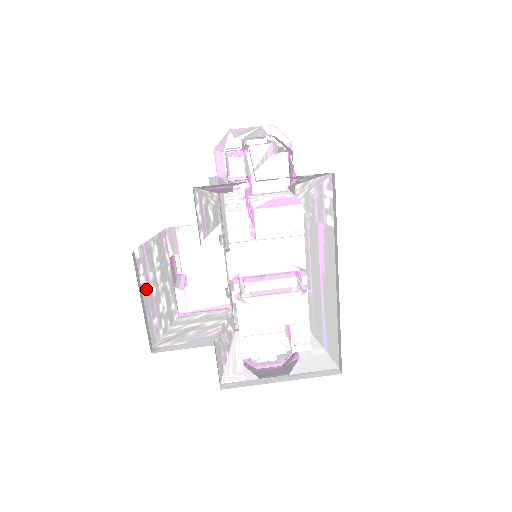
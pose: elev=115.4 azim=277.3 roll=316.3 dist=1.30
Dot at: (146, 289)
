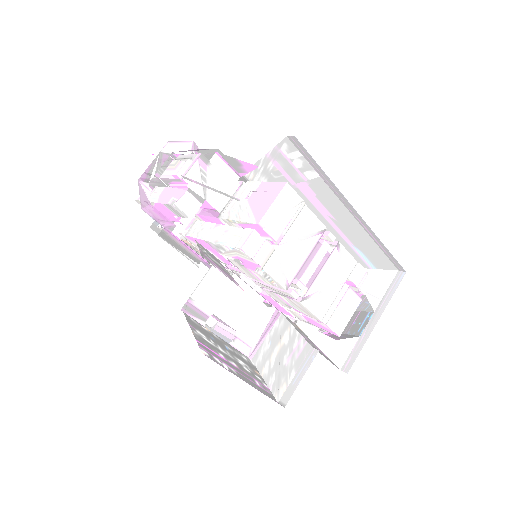
Dot at: (233, 370)
